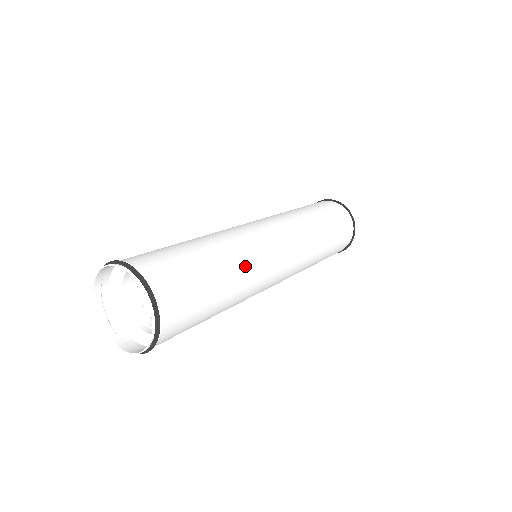
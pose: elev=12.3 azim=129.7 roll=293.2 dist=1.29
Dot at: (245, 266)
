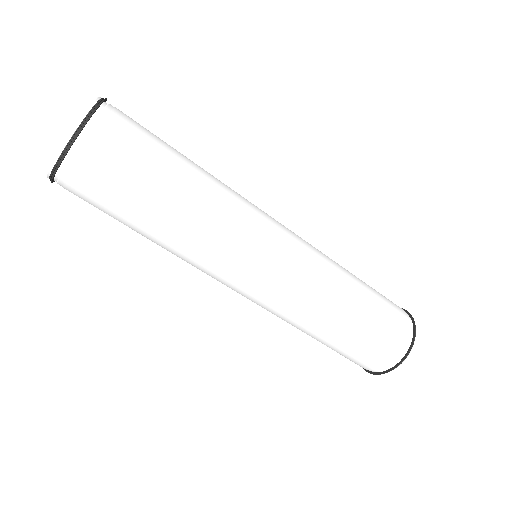
Dot at: (219, 198)
